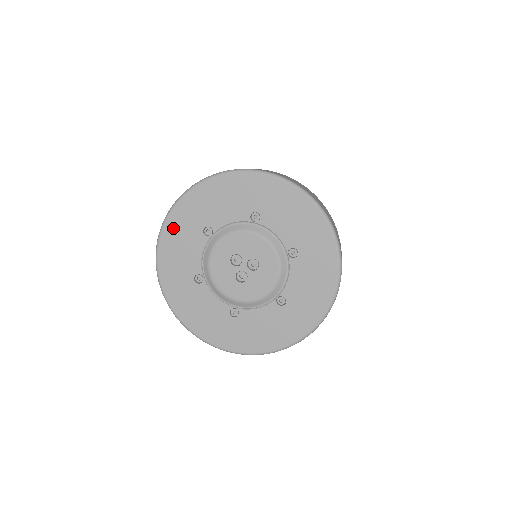
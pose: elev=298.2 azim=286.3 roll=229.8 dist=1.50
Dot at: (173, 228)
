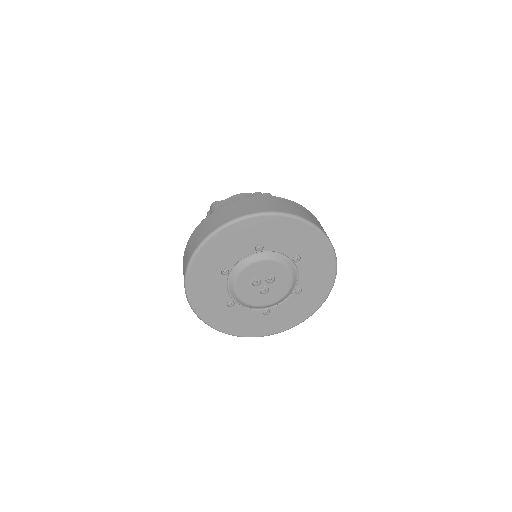
Dot at: (195, 281)
